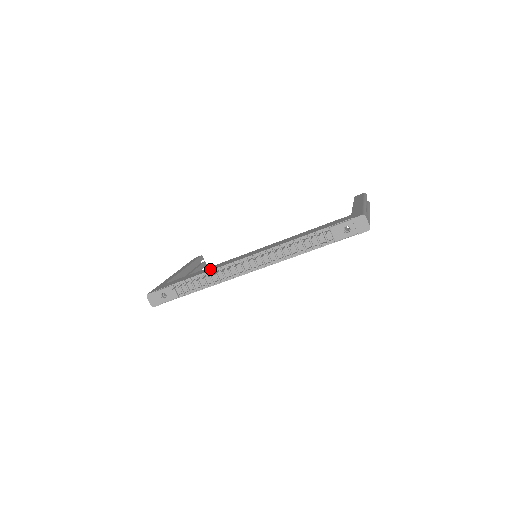
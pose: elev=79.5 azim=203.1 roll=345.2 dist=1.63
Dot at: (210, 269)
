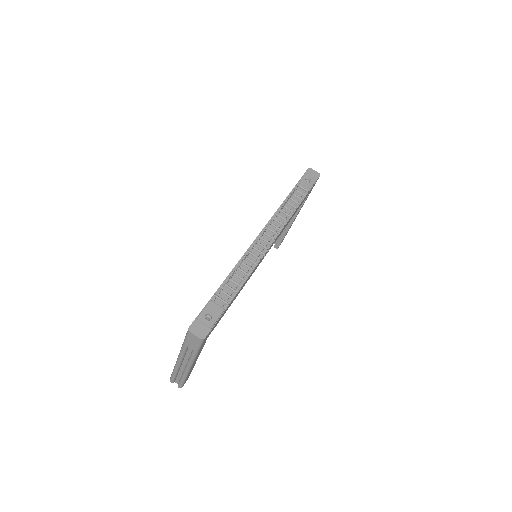
Dot at: occluded
